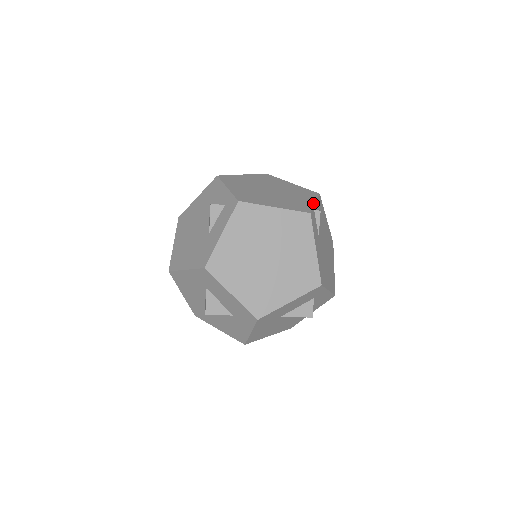
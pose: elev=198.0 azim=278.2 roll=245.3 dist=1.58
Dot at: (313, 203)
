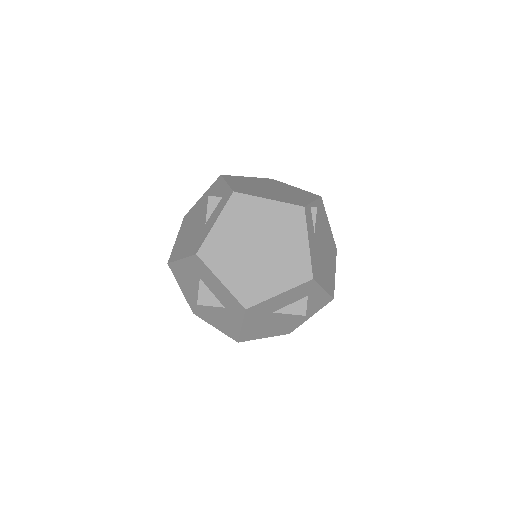
Dot at: (311, 201)
